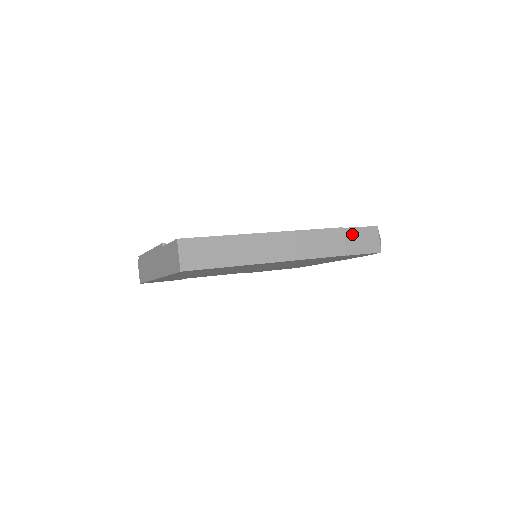
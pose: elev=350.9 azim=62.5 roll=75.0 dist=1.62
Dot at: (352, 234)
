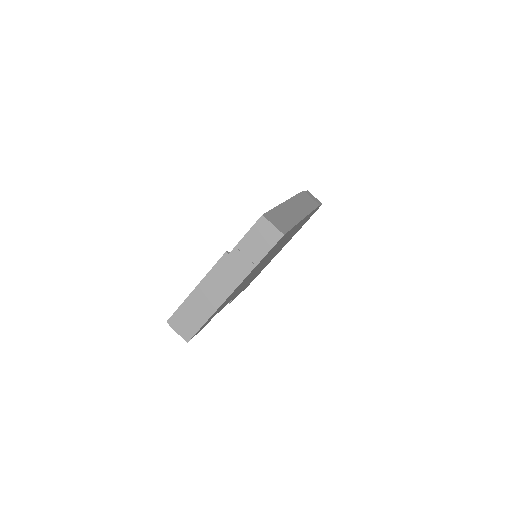
Dot at: occluded
